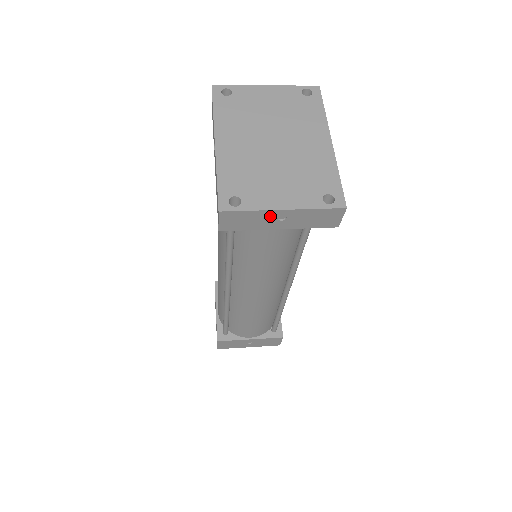
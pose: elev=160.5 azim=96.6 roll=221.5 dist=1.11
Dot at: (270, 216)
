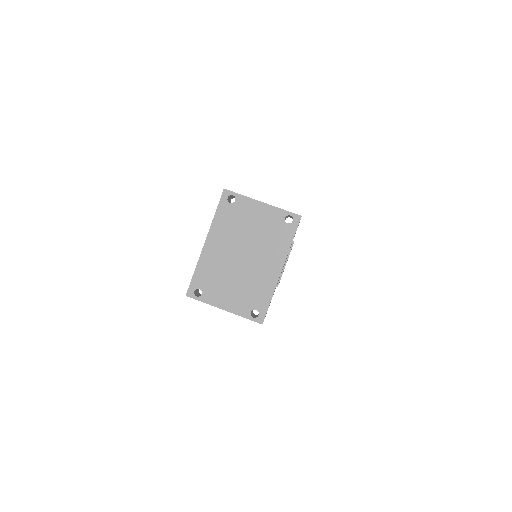
Dot at: (217, 306)
